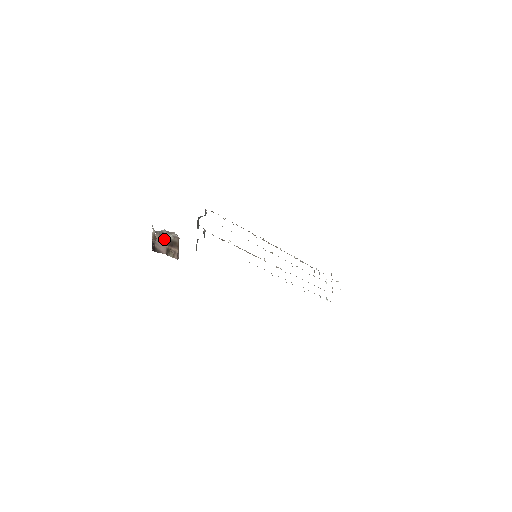
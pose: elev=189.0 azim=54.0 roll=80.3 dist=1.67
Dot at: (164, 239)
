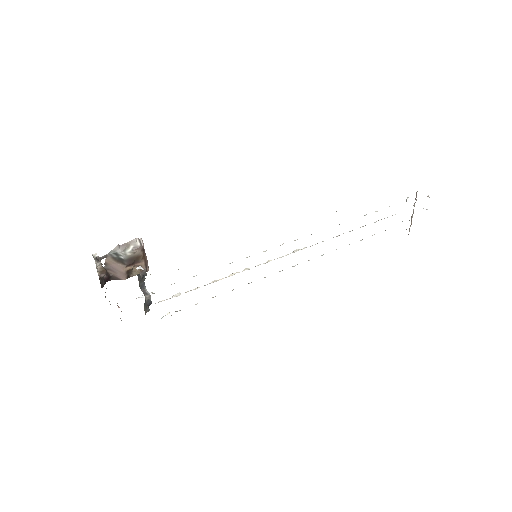
Dot at: (119, 261)
